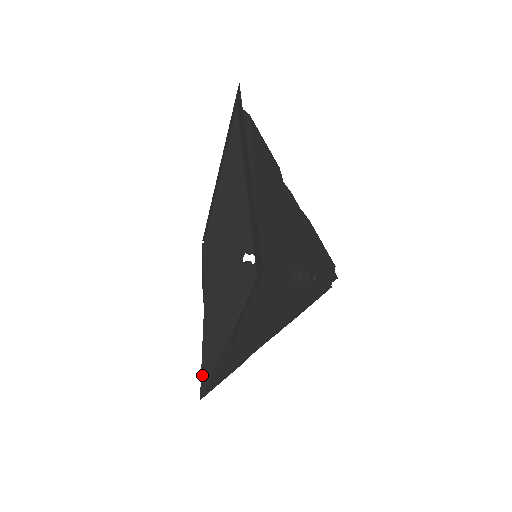
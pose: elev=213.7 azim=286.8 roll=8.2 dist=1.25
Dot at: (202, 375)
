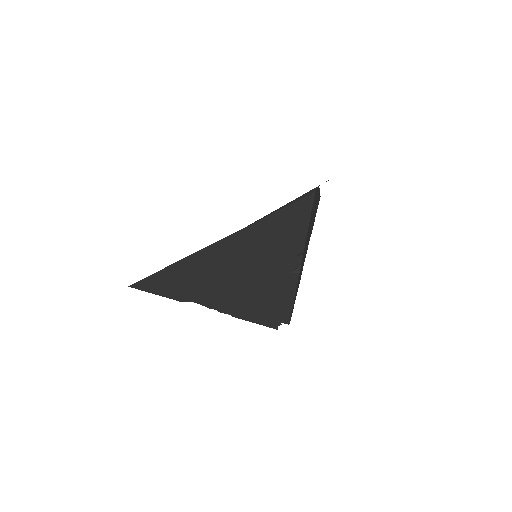
Dot at: occluded
